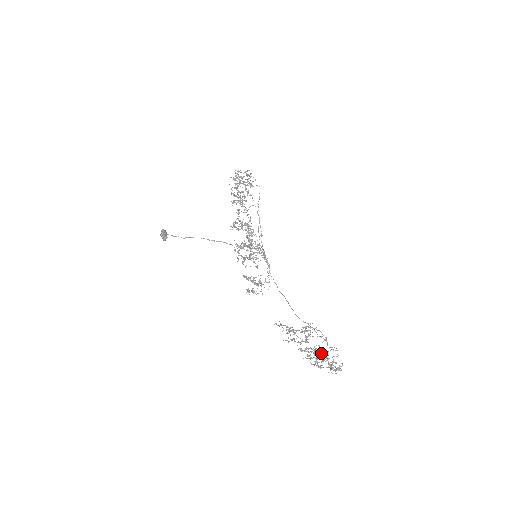
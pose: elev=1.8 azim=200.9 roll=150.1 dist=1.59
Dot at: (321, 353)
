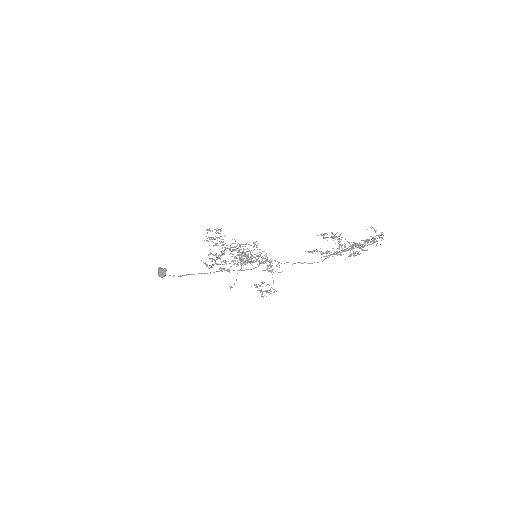
Dot at: (359, 242)
